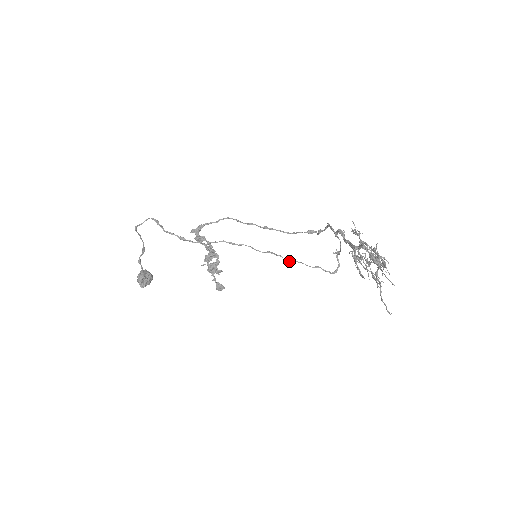
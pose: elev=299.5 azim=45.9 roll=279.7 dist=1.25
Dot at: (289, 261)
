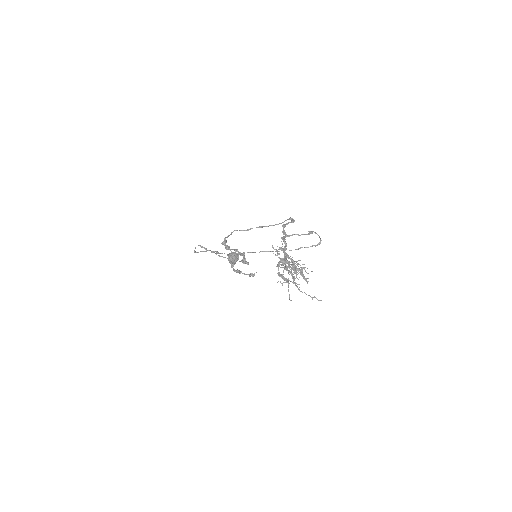
Dot at: occluded
